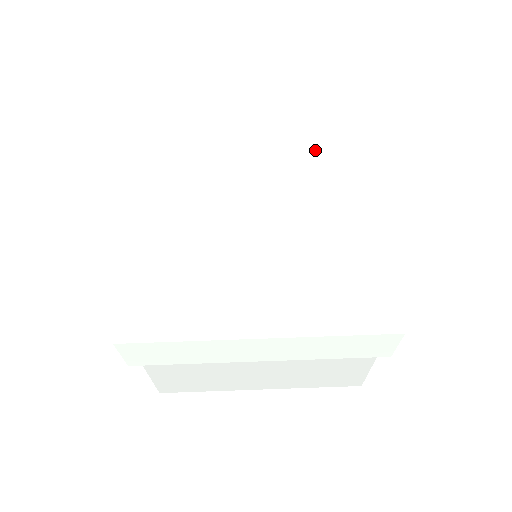
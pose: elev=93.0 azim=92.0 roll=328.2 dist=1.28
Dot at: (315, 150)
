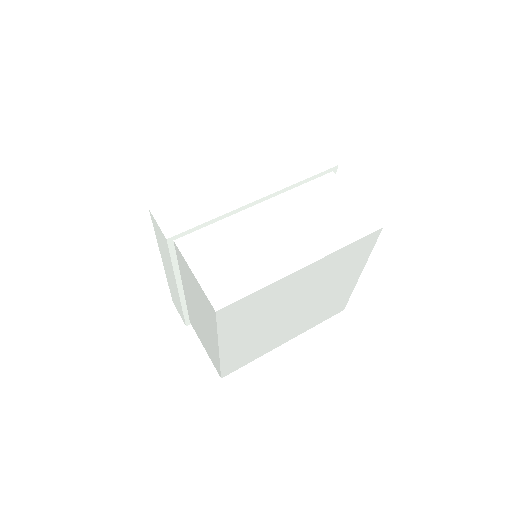
Dot at: occluded
